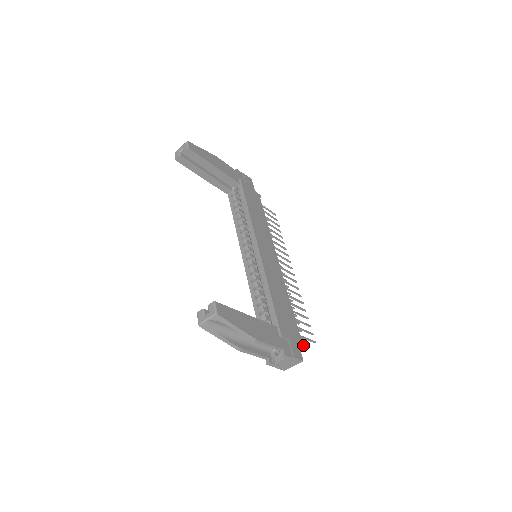
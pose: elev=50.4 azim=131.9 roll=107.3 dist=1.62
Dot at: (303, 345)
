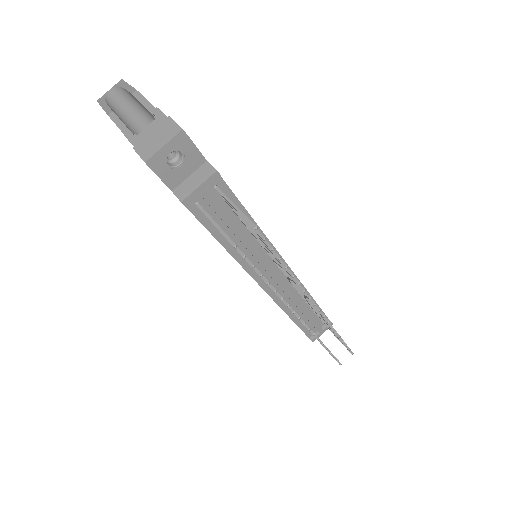
Dot at: (231, 240)
